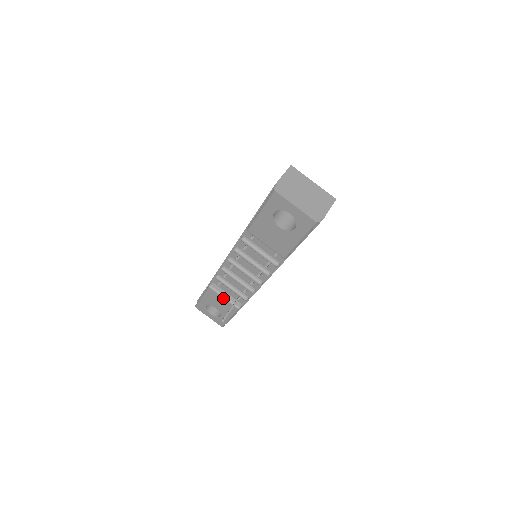
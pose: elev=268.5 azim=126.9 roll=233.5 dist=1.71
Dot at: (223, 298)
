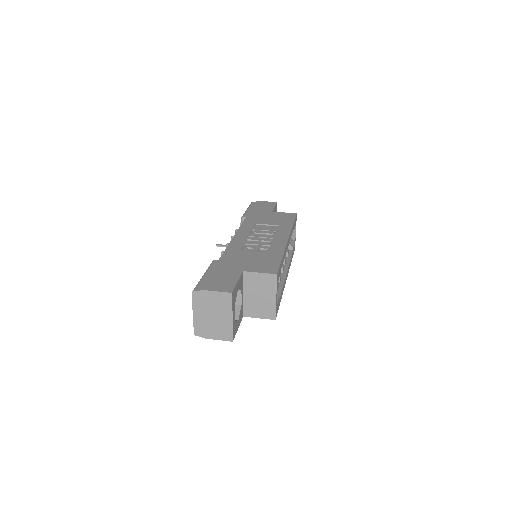
Dot at: occluded
